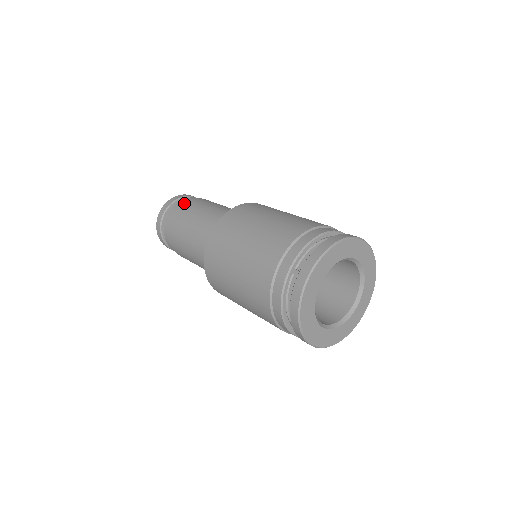
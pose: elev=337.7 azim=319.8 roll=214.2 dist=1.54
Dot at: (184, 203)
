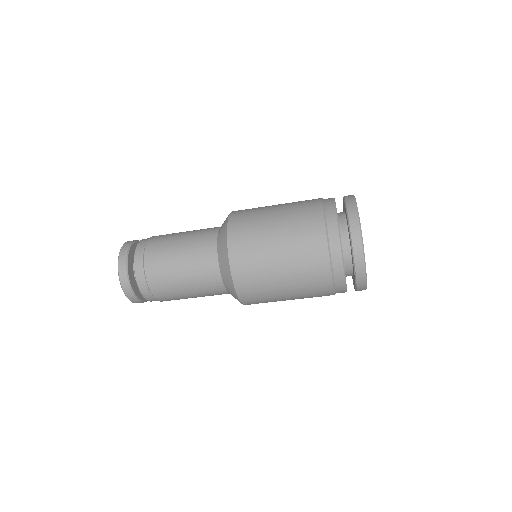
Dot at: occluded
